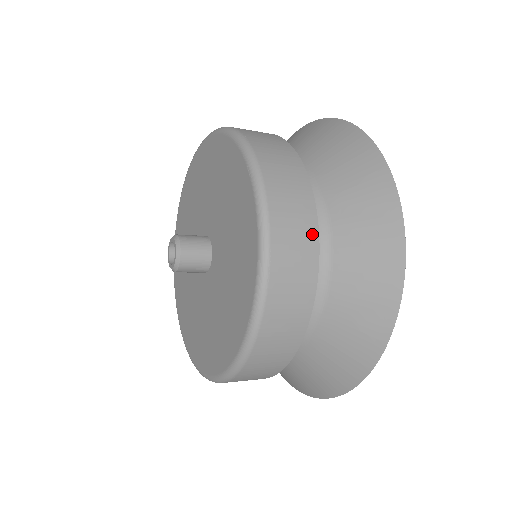
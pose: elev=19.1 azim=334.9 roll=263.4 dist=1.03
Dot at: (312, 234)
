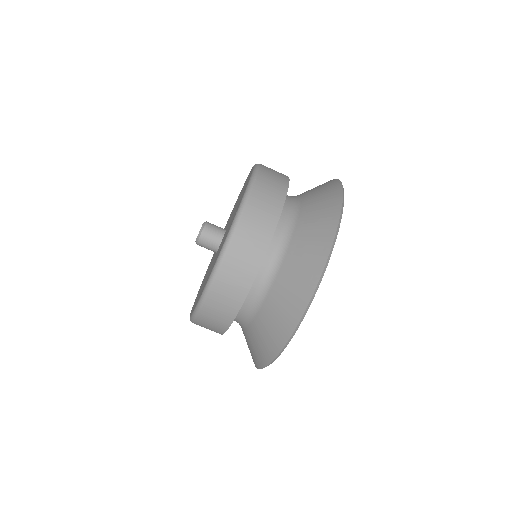
Dot at: (284, 185)
